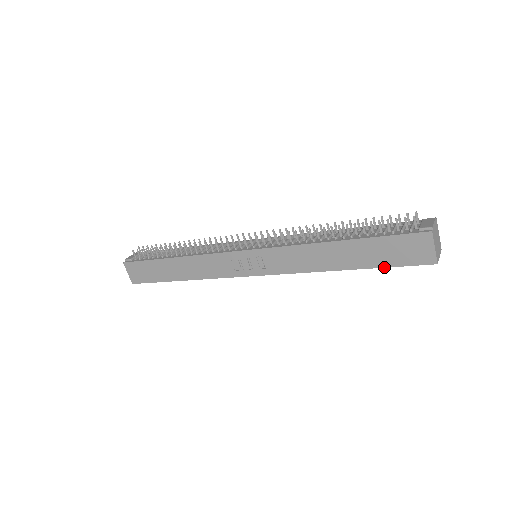
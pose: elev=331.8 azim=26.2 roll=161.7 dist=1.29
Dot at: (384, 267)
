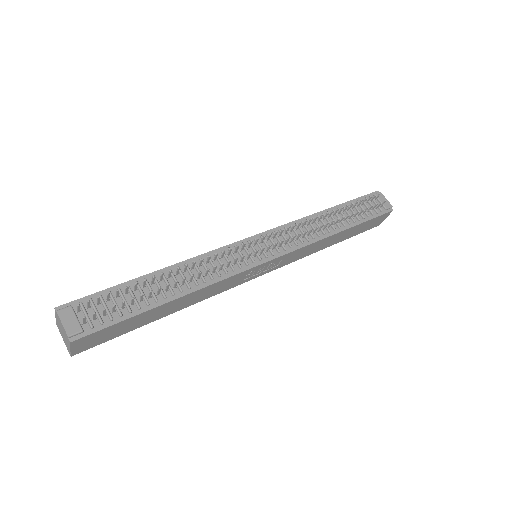
Dot at: occluded
